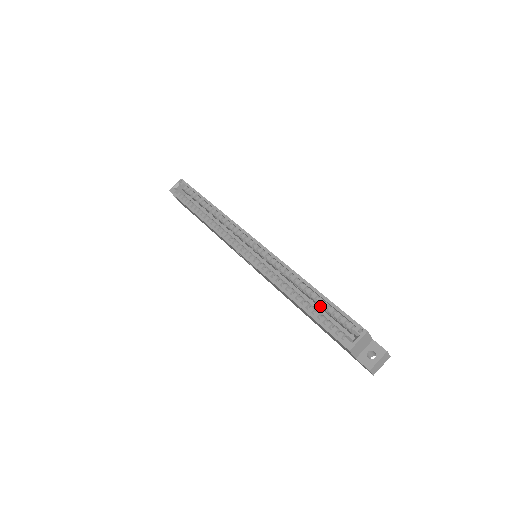
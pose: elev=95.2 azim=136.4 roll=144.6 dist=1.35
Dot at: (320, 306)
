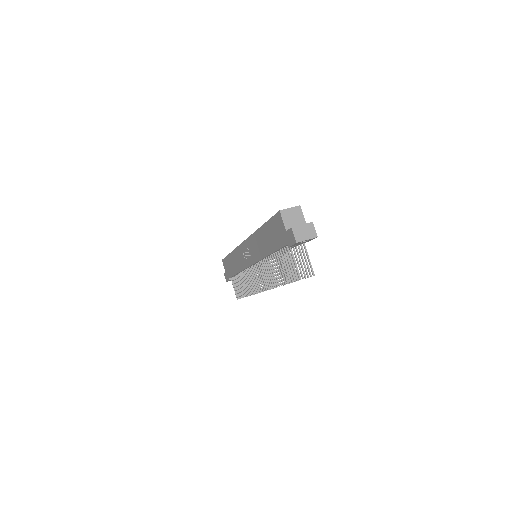
Dot at: occluded
